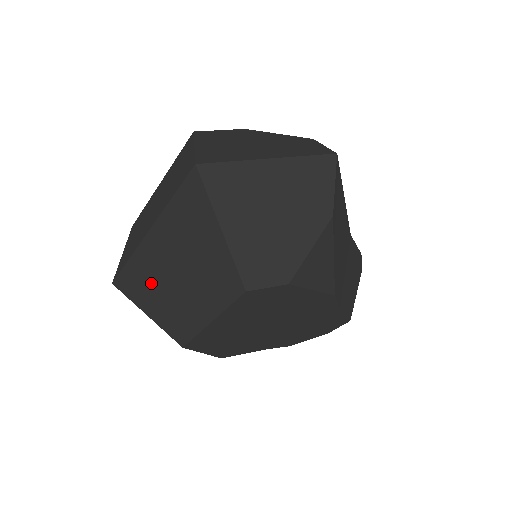
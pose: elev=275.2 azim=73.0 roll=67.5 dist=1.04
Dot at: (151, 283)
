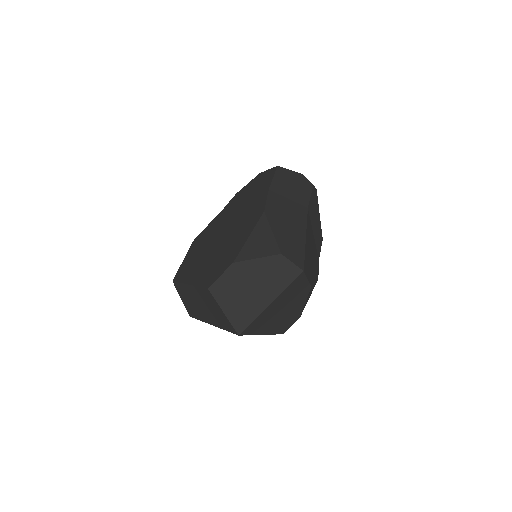
Dot at: occluded
